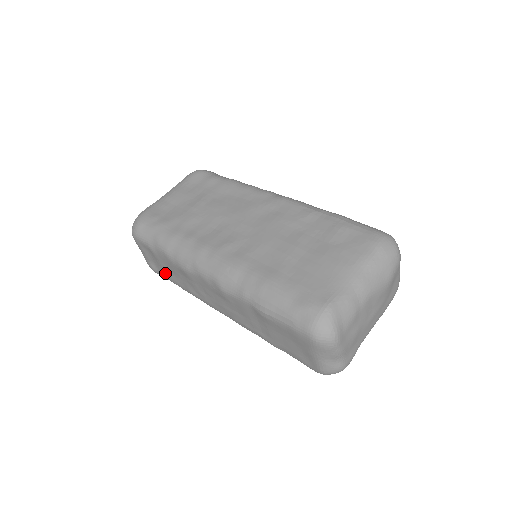
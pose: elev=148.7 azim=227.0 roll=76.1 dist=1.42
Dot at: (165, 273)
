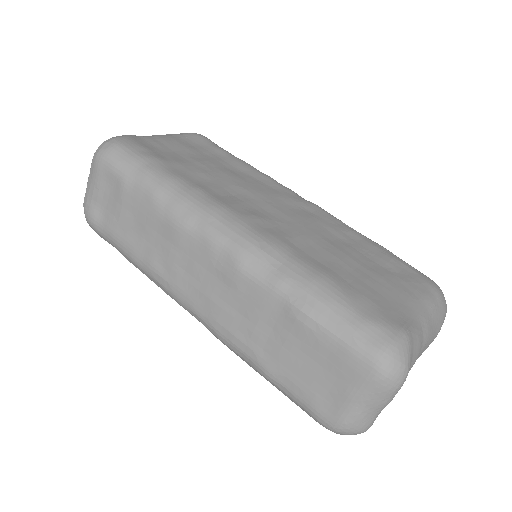
Dot at: (116, 227)
